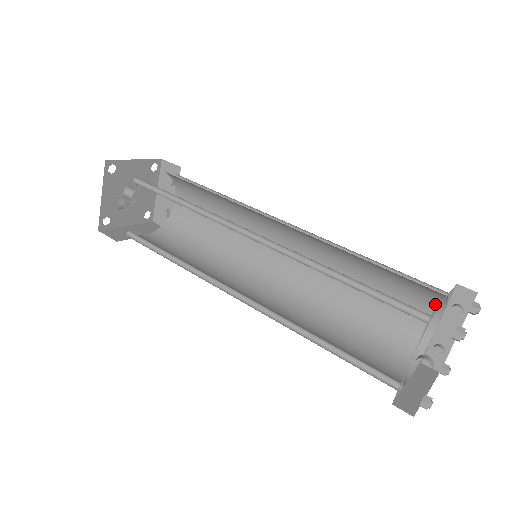
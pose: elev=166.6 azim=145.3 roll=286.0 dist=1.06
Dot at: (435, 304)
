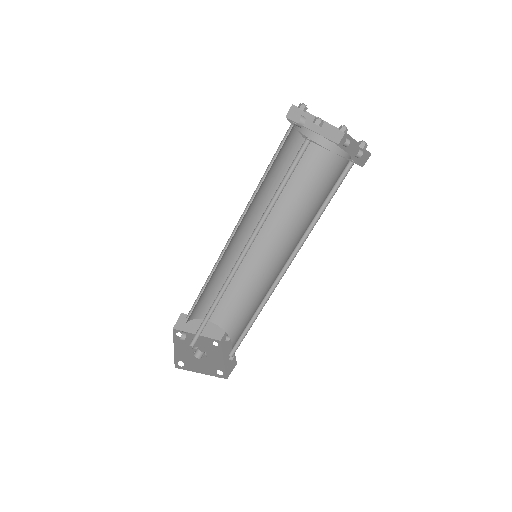
Dot at: occluded
